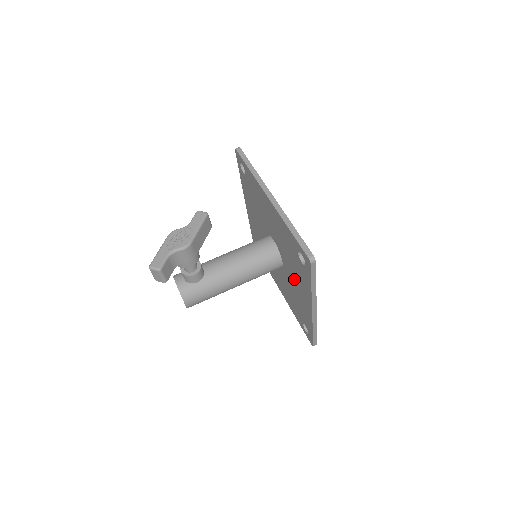
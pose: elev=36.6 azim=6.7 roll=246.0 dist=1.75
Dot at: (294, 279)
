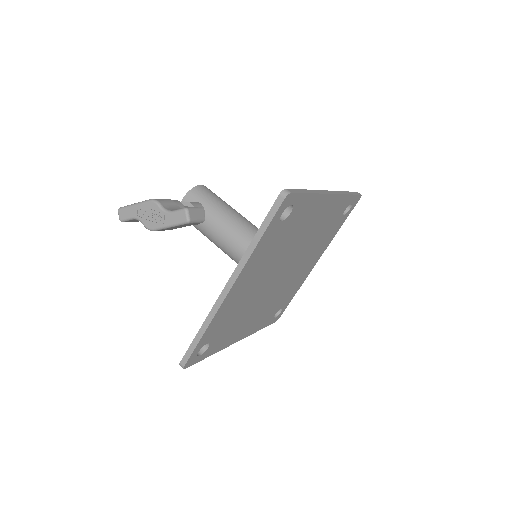
Dot at: occluded
